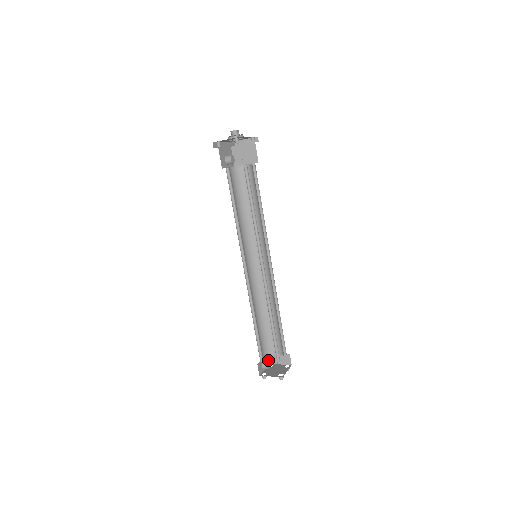
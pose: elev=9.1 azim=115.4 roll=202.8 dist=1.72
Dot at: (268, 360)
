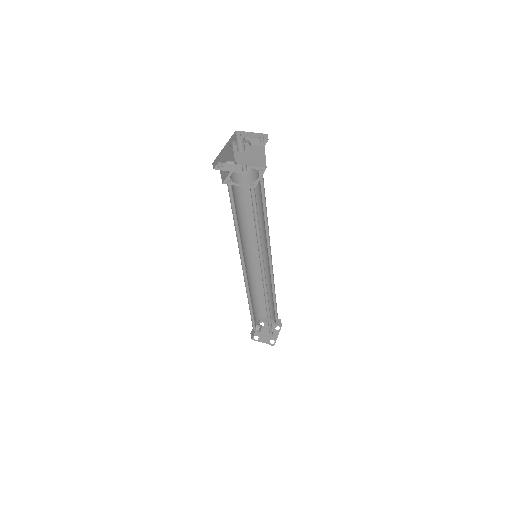
Dot at: occluded
